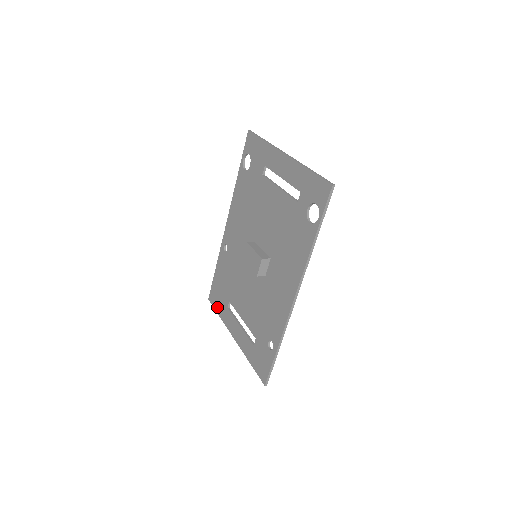
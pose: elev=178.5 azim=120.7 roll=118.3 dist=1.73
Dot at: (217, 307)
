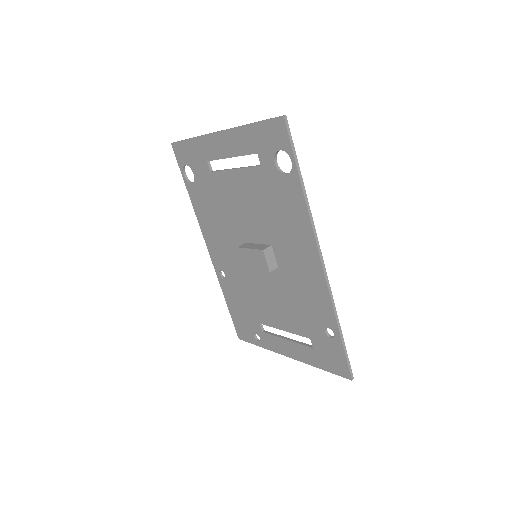
Dot at: (252, 339)
